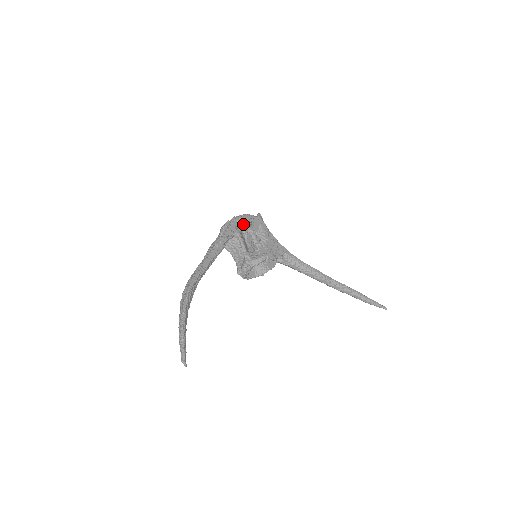
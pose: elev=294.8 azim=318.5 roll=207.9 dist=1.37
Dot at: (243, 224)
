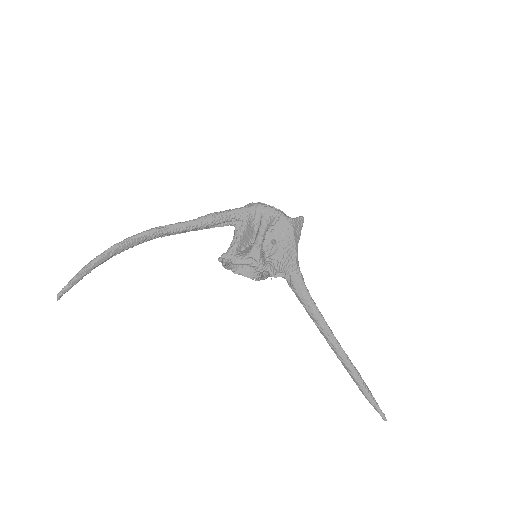
Dot at: (261, 215)
